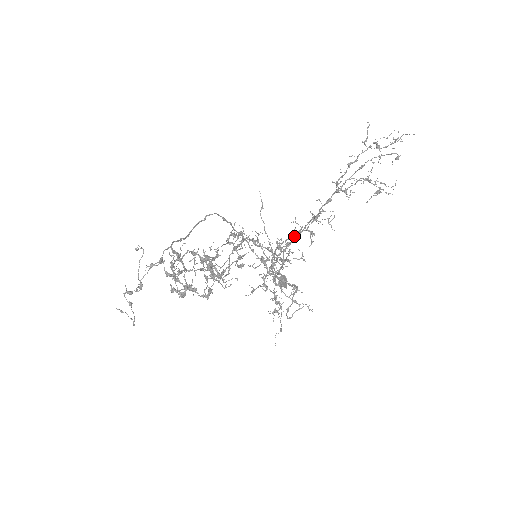
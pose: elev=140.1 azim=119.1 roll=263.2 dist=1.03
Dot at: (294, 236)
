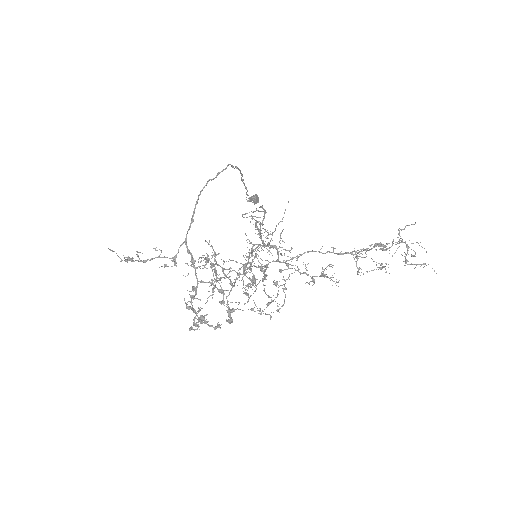
Dot at: (298, 270)
